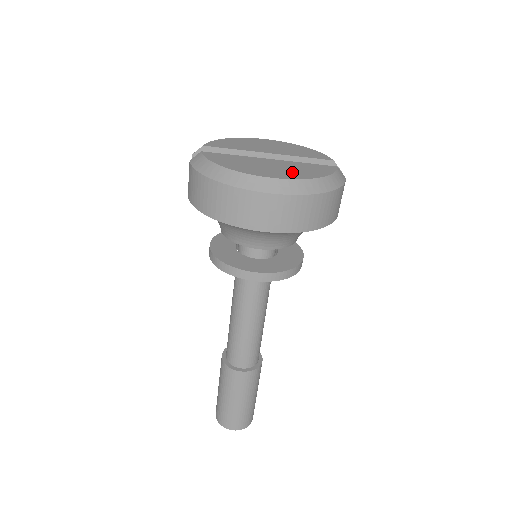
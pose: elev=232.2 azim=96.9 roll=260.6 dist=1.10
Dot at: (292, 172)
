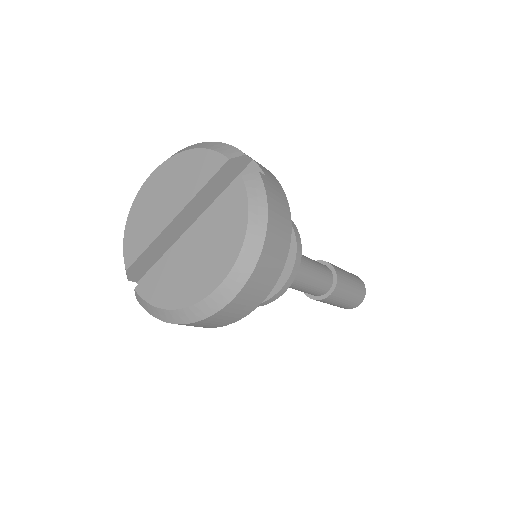
Dot at: (219, 252)
